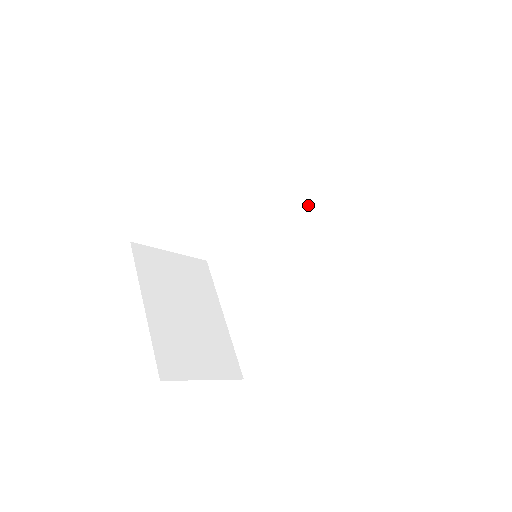
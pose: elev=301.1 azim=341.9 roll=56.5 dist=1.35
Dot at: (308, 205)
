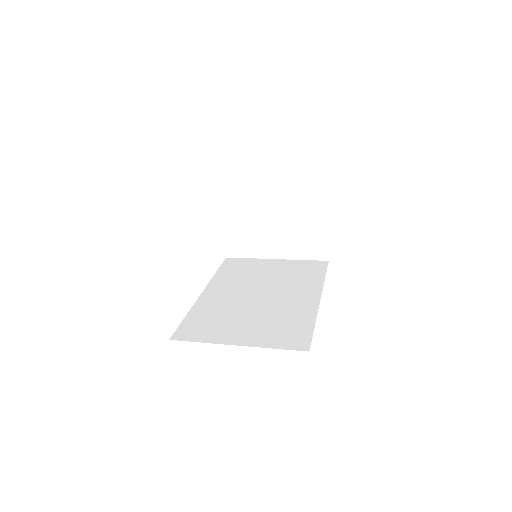
Dot at: (235, 276)
